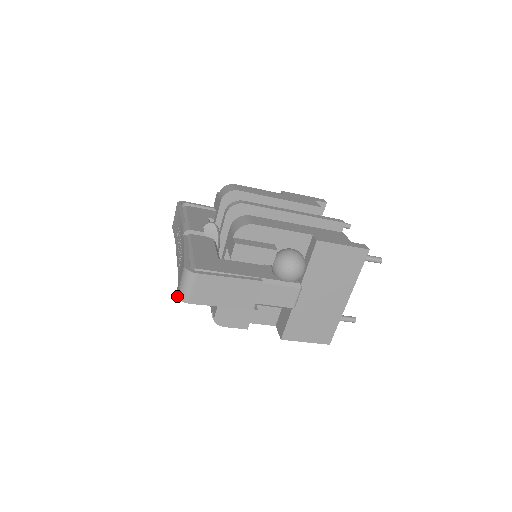
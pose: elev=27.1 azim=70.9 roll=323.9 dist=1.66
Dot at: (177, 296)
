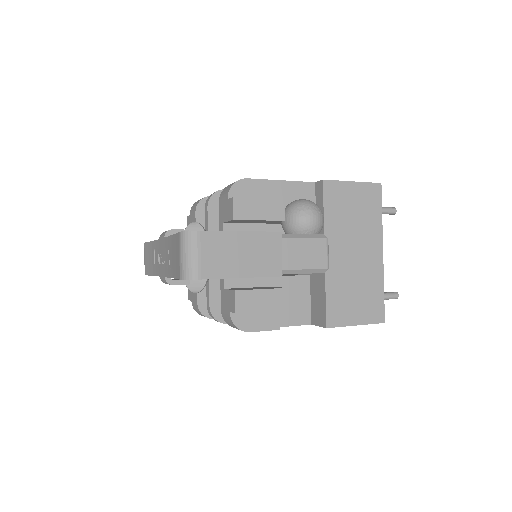
Dot at: (180, 278)
